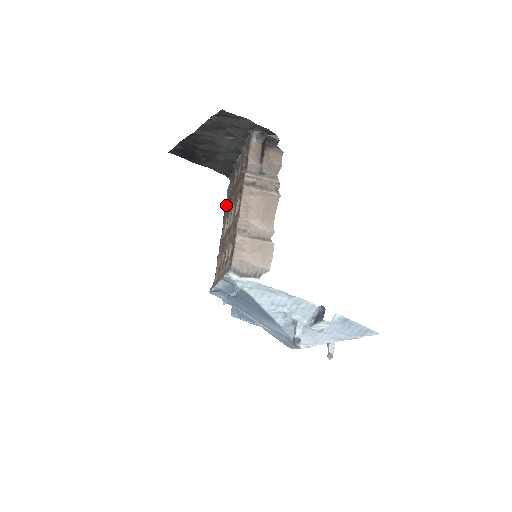
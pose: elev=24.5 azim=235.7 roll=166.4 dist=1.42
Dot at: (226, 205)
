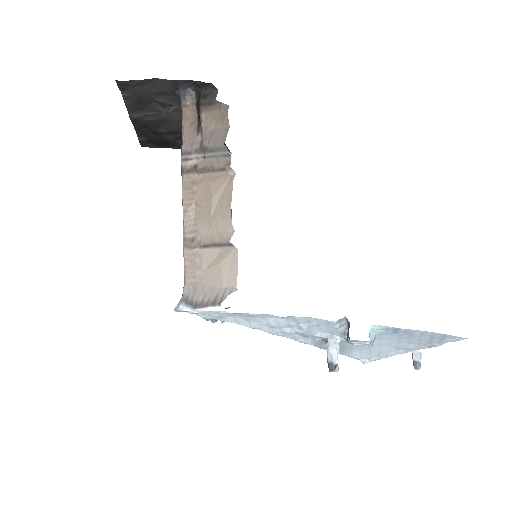
Dot at: occluded
